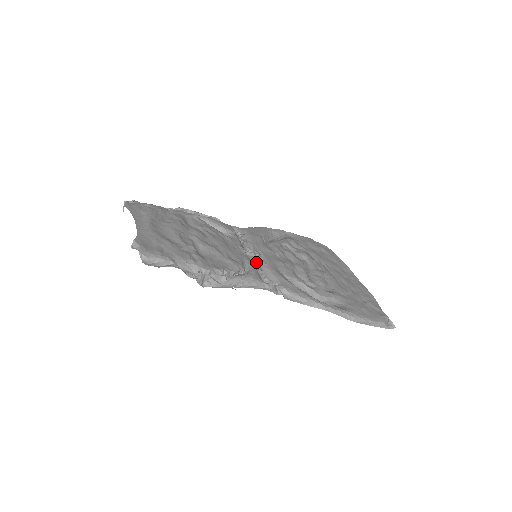
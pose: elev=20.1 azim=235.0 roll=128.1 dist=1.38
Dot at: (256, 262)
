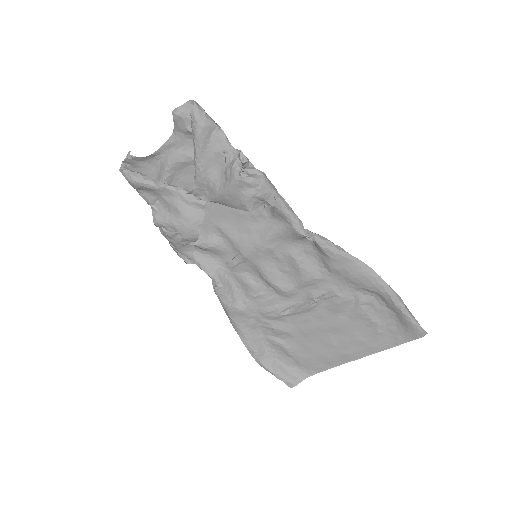
Dot at: (266, 237)
